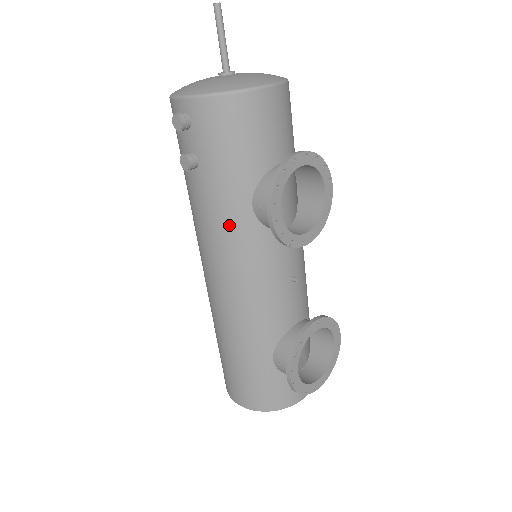
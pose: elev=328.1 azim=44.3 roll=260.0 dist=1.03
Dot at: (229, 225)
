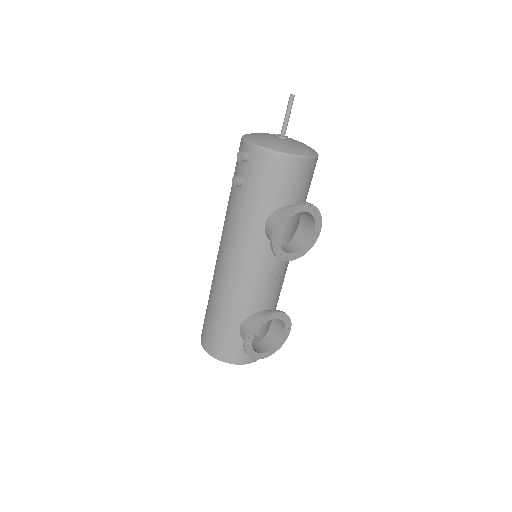
Dot at: (246, 229)
